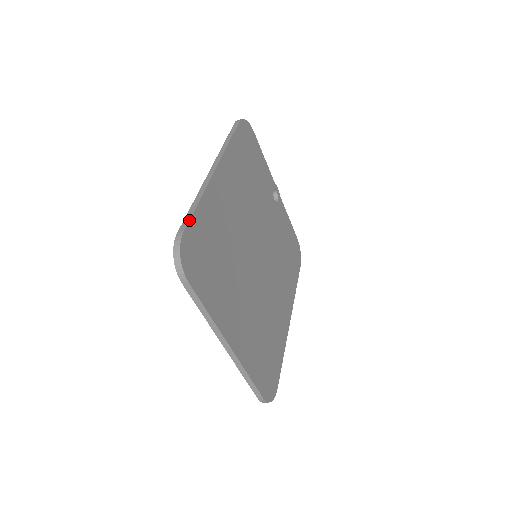
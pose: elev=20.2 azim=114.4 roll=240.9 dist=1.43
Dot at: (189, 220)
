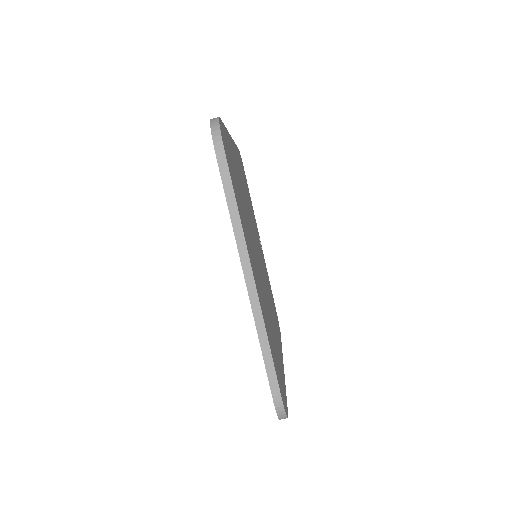
Dot at: occluded
